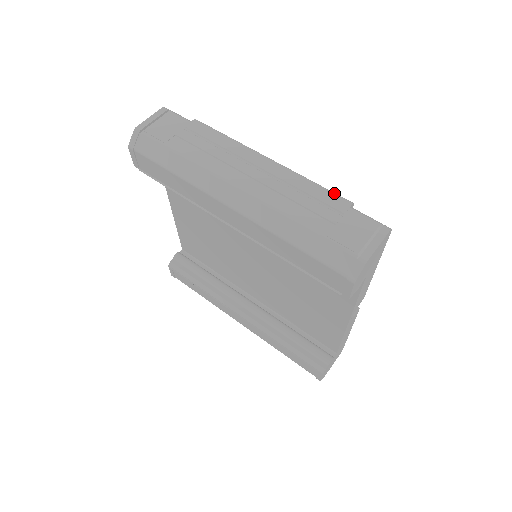
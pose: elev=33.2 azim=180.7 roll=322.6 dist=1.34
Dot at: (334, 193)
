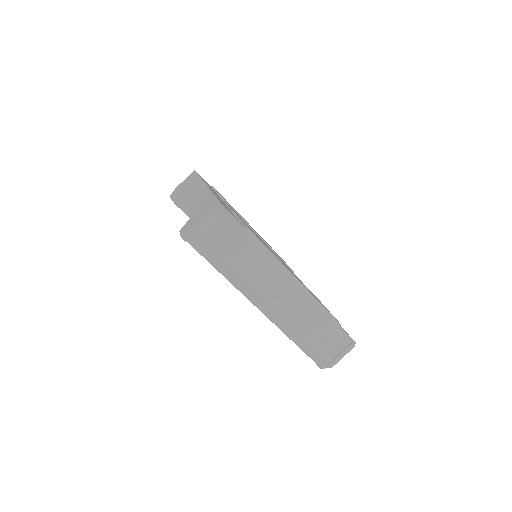
Dot at: (331, 317)
